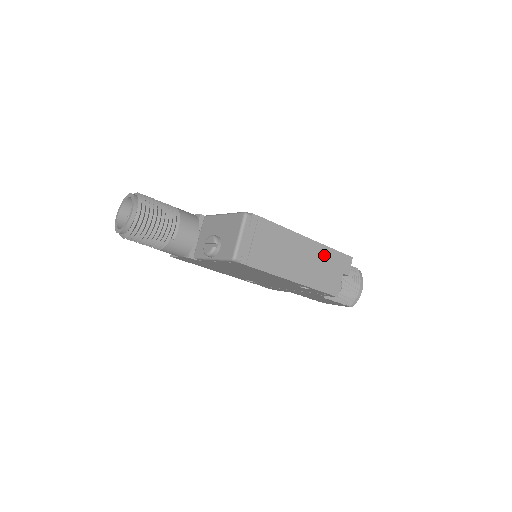
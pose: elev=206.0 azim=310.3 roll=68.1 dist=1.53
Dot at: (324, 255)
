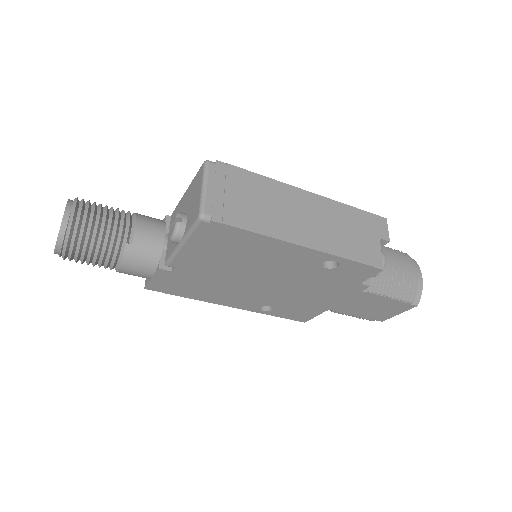
Dot at: (342, 214)
